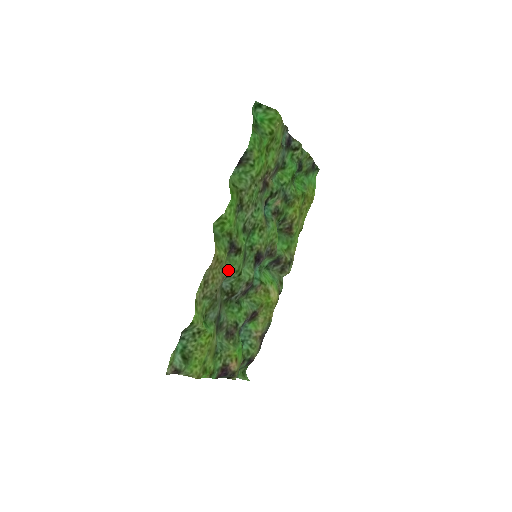
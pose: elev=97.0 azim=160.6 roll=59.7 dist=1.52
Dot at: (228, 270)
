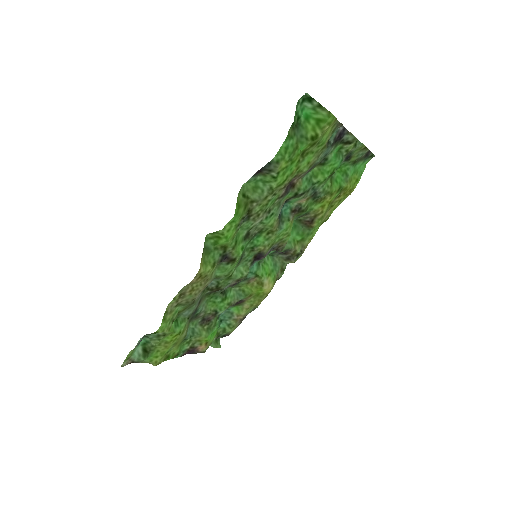
Dot at: (215, 276)
